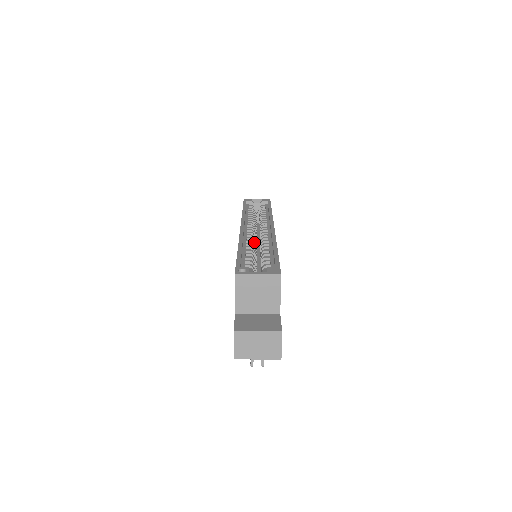
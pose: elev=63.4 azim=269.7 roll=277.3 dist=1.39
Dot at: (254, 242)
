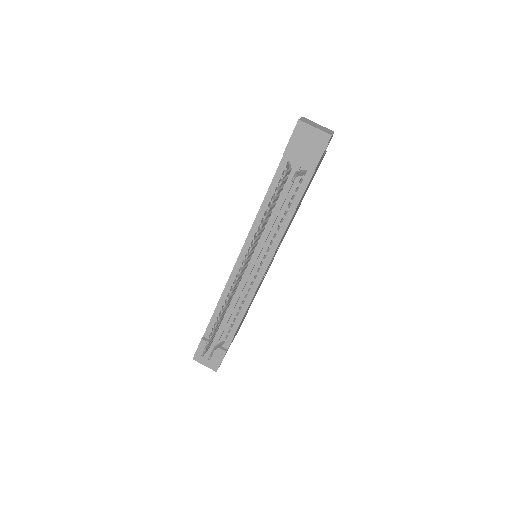
Dot at: occluded
